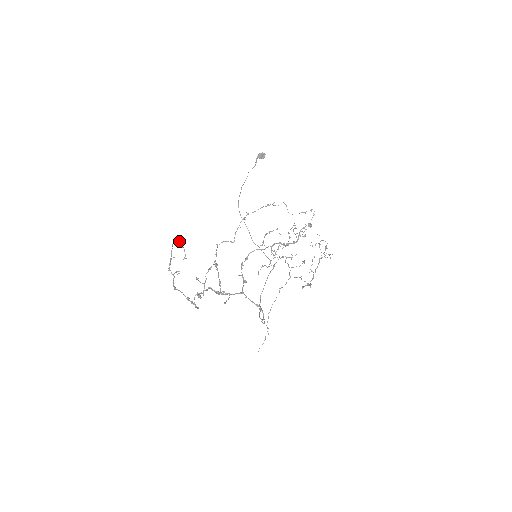
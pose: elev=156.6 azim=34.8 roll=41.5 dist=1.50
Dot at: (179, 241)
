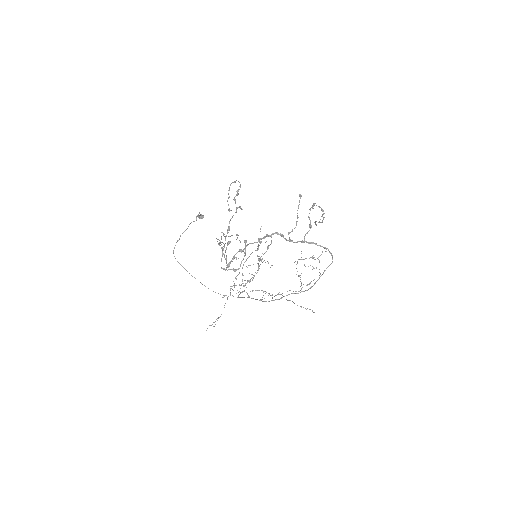
Dot at: occluded
